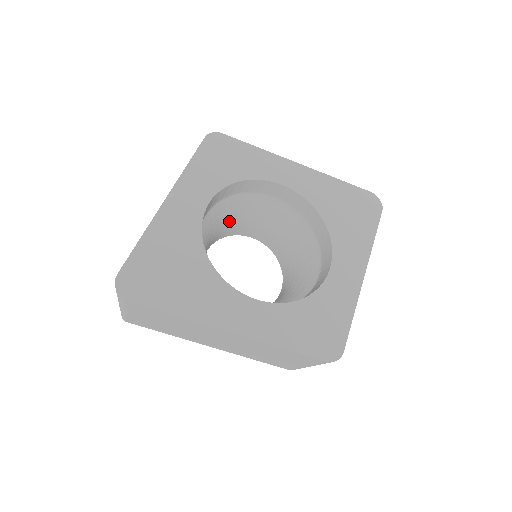
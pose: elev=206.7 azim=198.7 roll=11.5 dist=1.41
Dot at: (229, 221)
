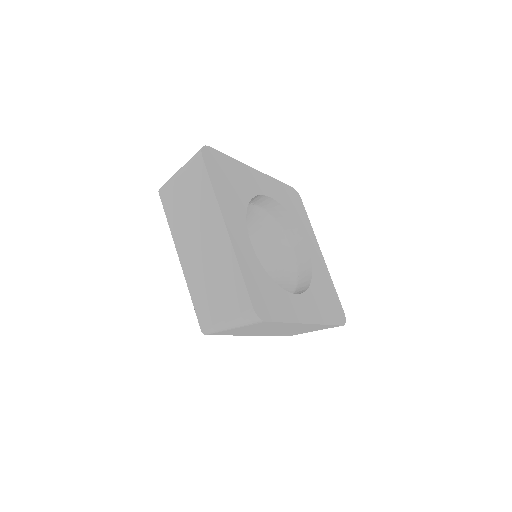
Dot at: (257, 235)
